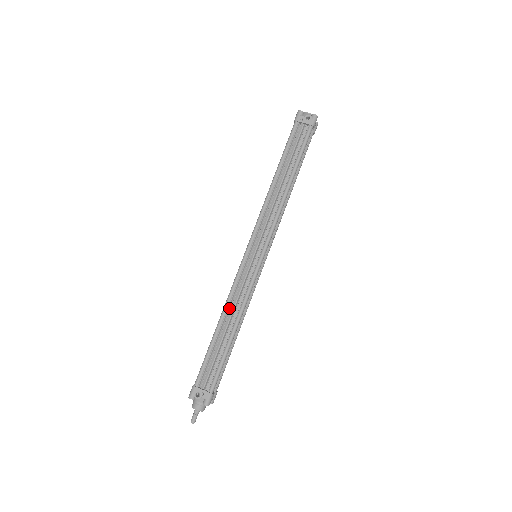
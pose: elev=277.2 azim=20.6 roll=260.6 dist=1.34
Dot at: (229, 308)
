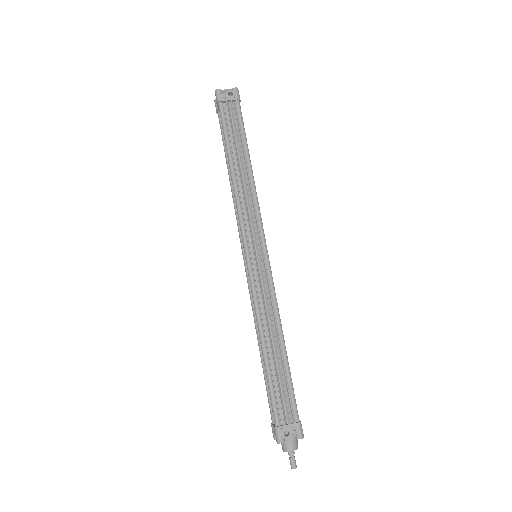
Dot at: (263, 323)
